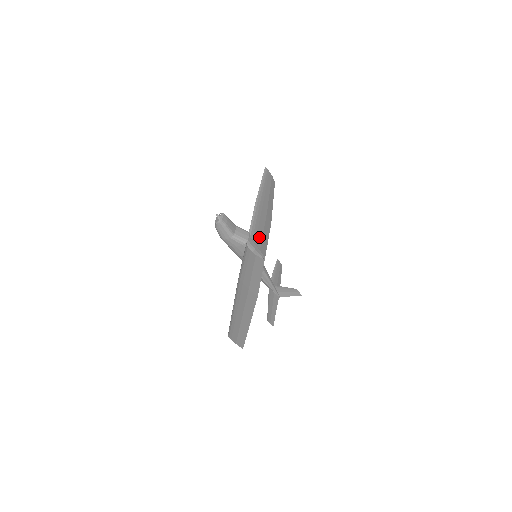
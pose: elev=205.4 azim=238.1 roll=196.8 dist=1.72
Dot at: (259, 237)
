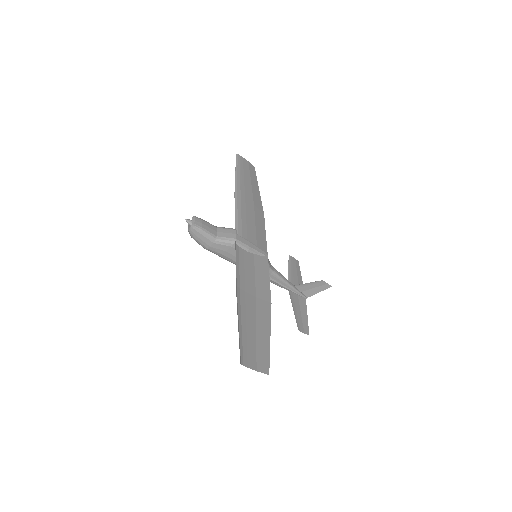
Dot at: (251, 232)
